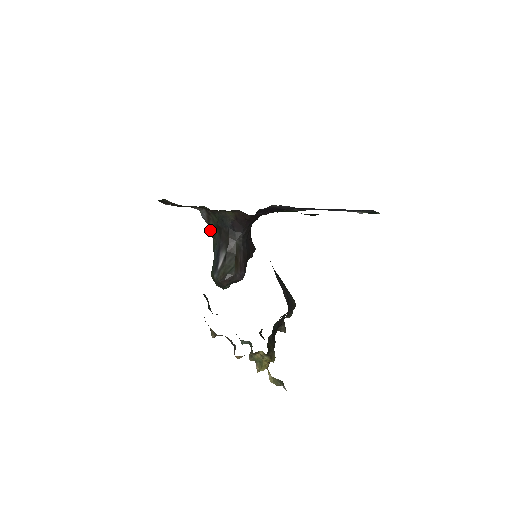
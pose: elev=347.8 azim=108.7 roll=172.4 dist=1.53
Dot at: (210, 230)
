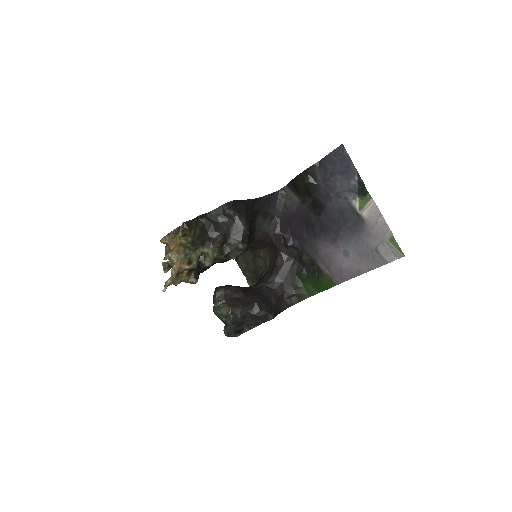
Dot at: occluded
